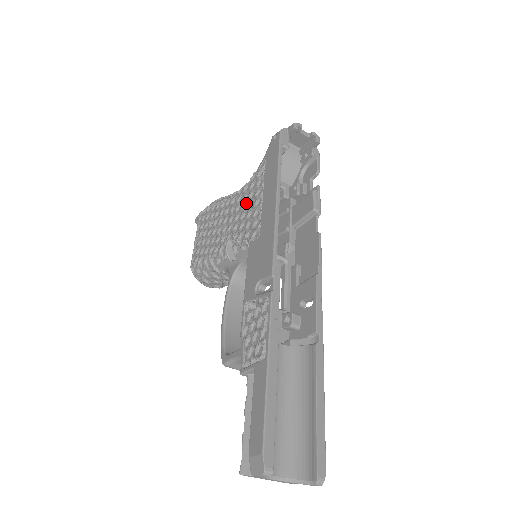
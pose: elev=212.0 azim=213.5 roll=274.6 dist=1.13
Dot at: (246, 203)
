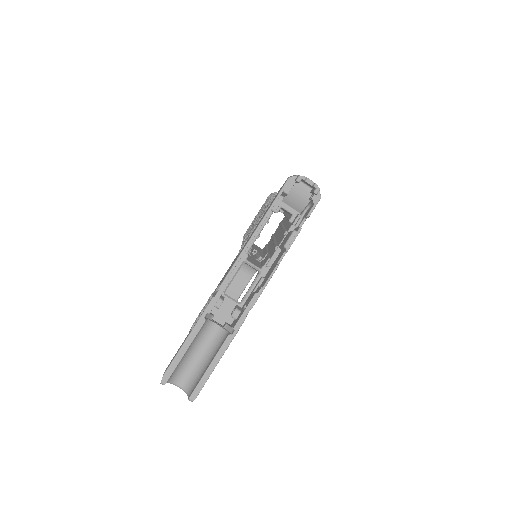
Dot at: occluded
